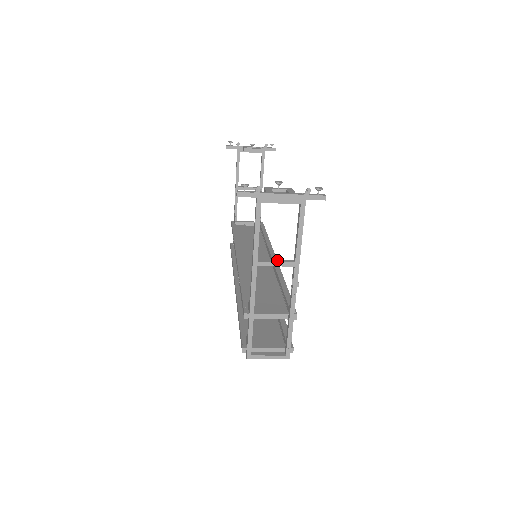
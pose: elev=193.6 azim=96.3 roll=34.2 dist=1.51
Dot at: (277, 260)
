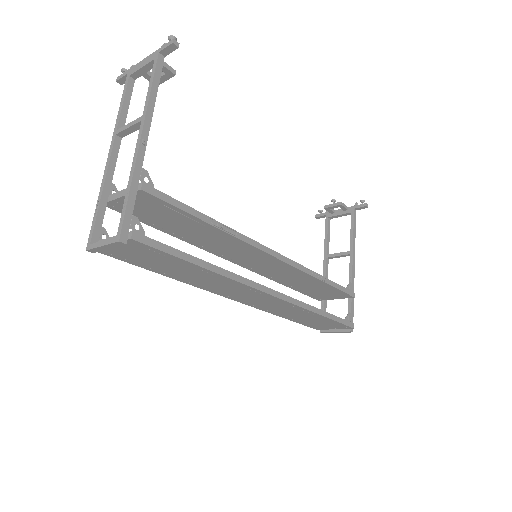
Dot at: (134, 125)
